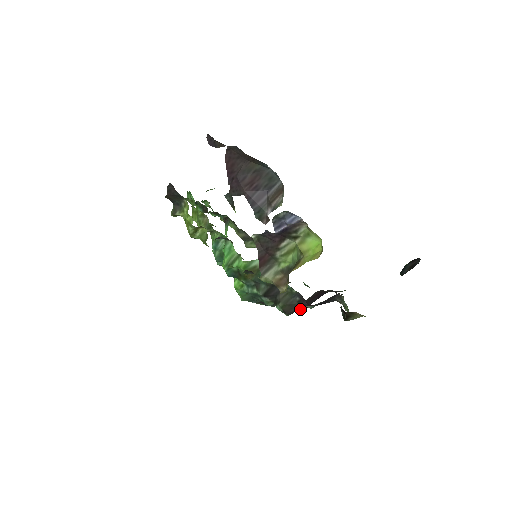
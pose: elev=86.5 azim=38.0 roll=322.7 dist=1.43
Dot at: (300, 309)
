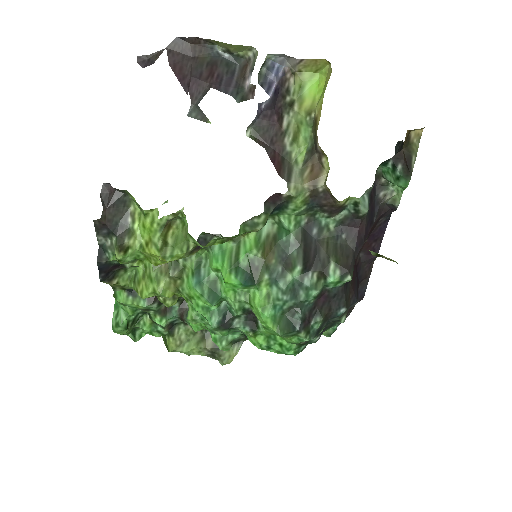
Dot at: (356, 256)
